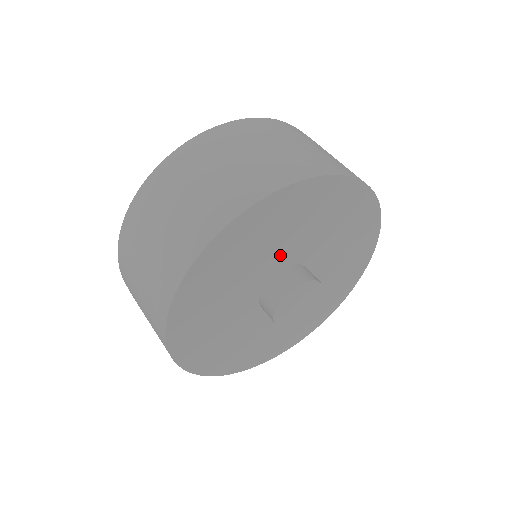
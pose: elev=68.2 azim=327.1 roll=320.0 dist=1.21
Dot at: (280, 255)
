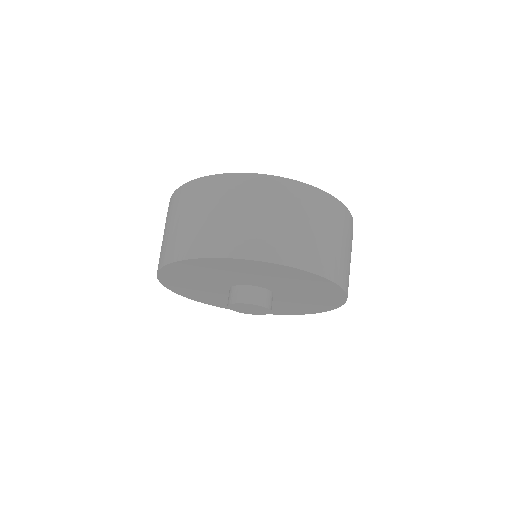
Dot at: (258, 281)
